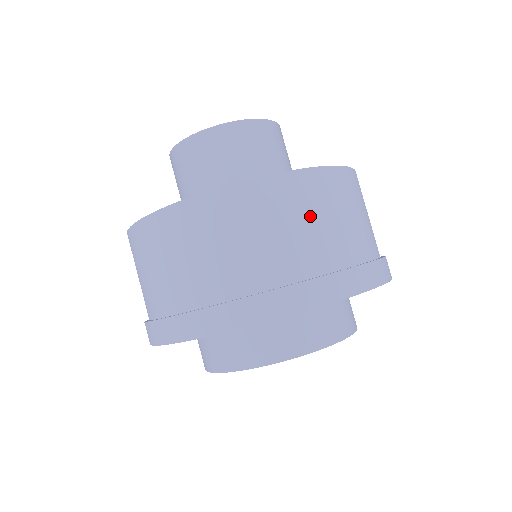
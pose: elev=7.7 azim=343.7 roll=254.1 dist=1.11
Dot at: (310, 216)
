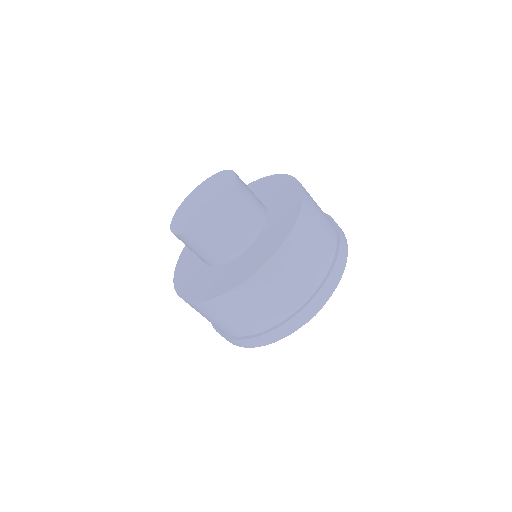
Dot at: (308, 250)
